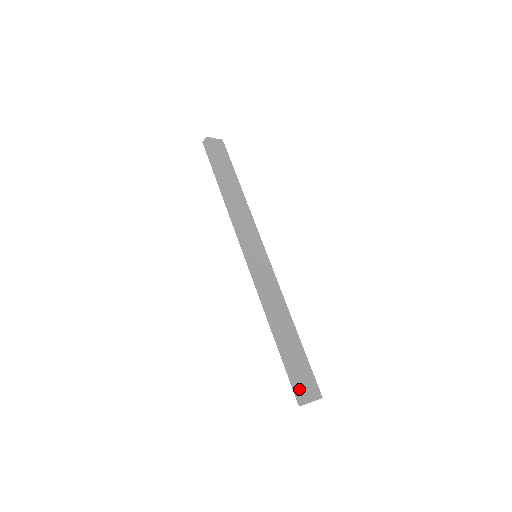
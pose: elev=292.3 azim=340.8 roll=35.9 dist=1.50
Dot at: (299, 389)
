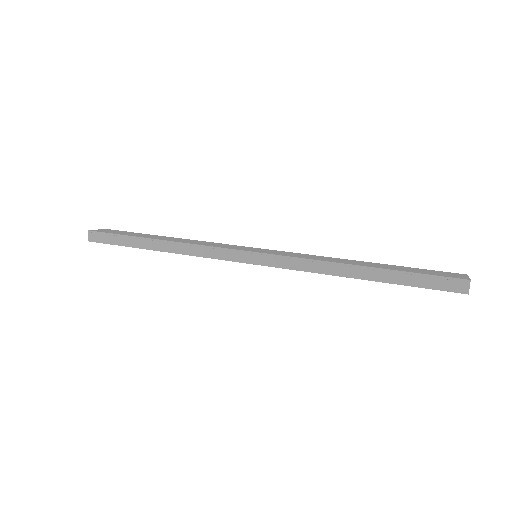
Dot at: (448, 279)
